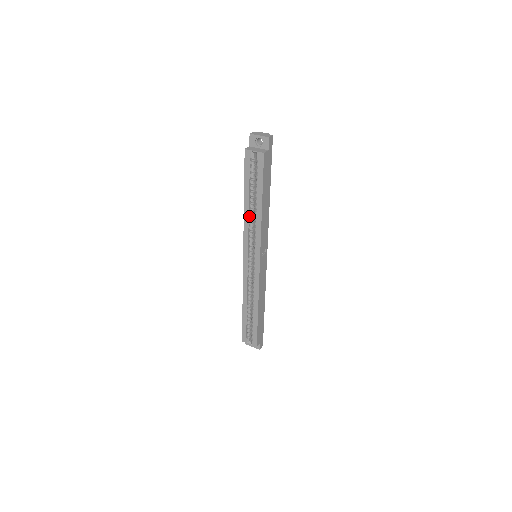
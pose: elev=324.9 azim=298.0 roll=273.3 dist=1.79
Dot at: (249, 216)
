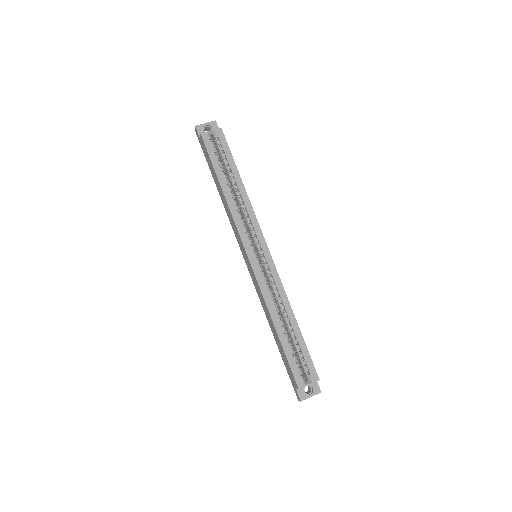
Dot at: (233, 202)
